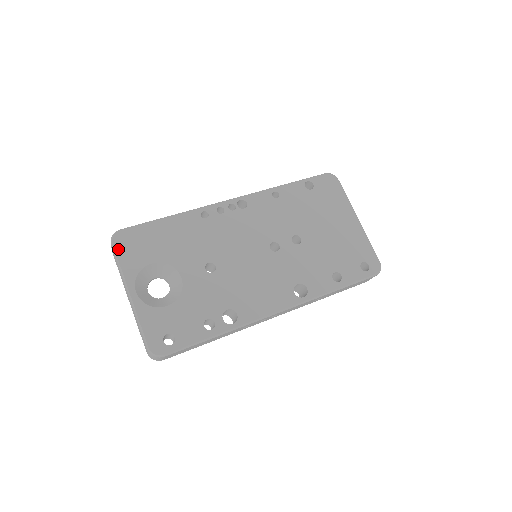
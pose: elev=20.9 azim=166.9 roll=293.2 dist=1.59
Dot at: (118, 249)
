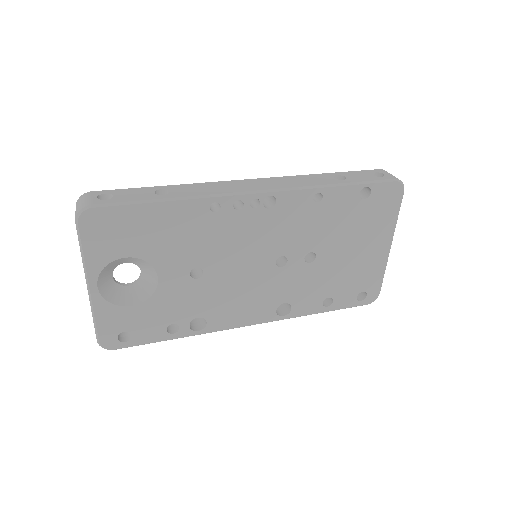
Dot at: (84, 233)
